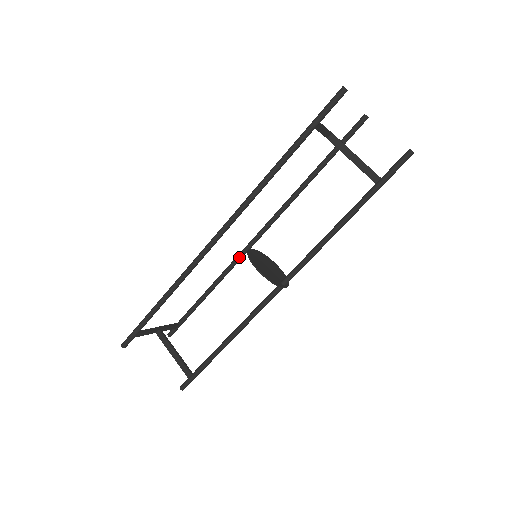
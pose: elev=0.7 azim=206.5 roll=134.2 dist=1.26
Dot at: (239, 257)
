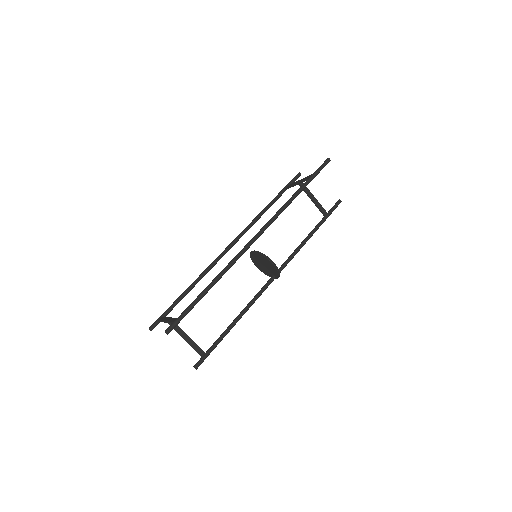
Dot at: (220, 258)
